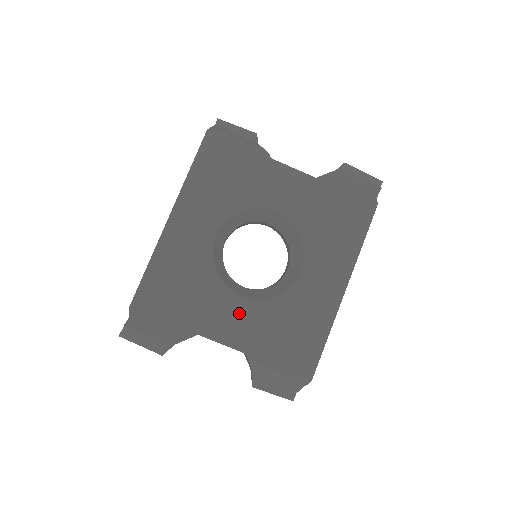
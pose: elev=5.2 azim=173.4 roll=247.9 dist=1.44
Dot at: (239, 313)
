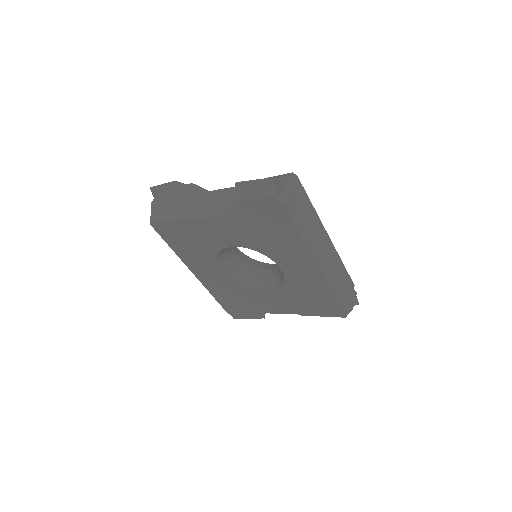
Dot at: (273, 299)
